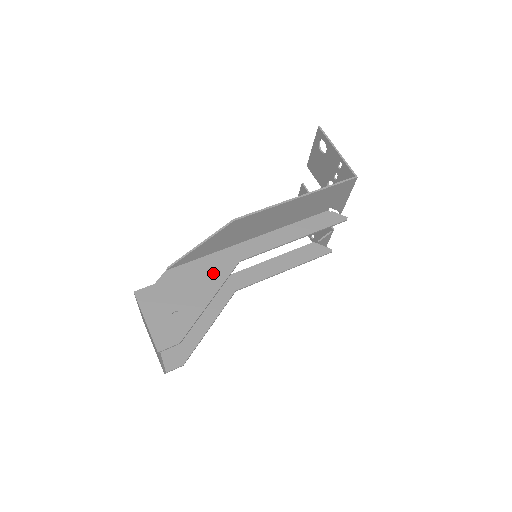
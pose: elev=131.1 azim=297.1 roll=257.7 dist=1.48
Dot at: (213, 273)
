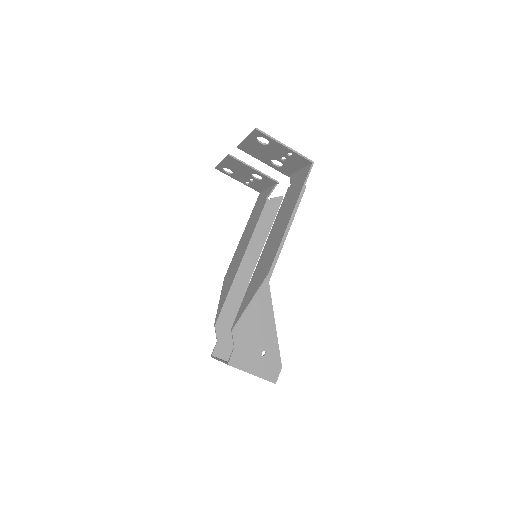
Dot at: (261, 306)
